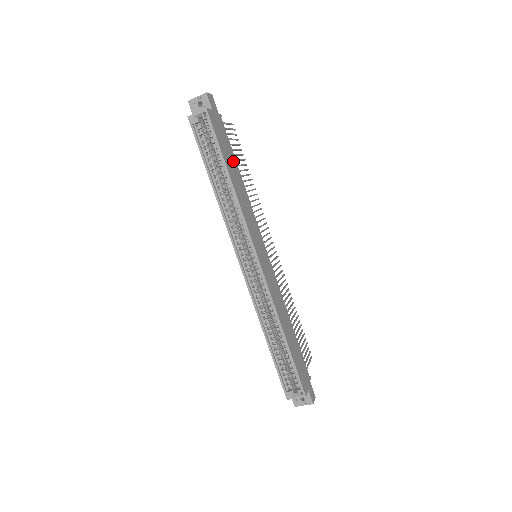
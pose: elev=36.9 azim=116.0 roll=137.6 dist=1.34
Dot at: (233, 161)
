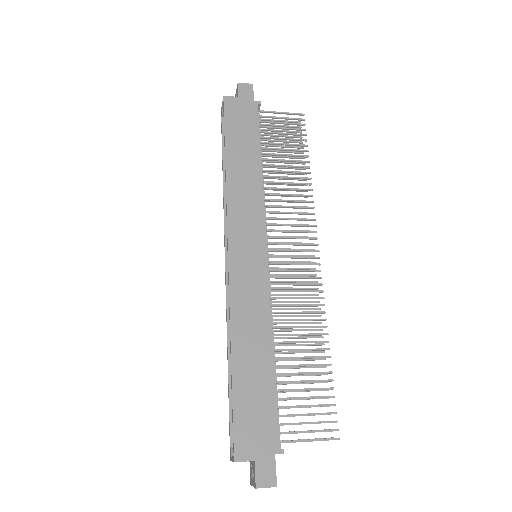
Dot at: (251, 146)
